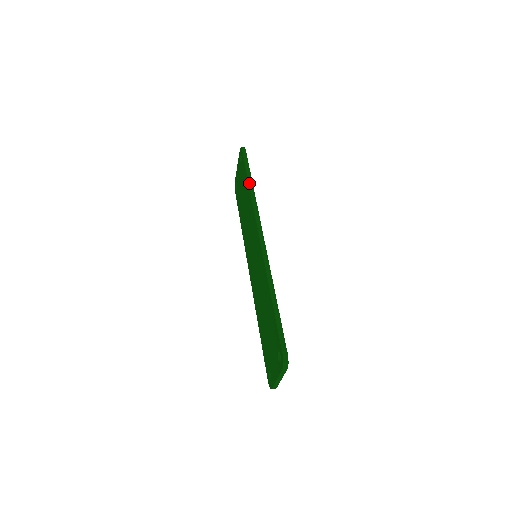
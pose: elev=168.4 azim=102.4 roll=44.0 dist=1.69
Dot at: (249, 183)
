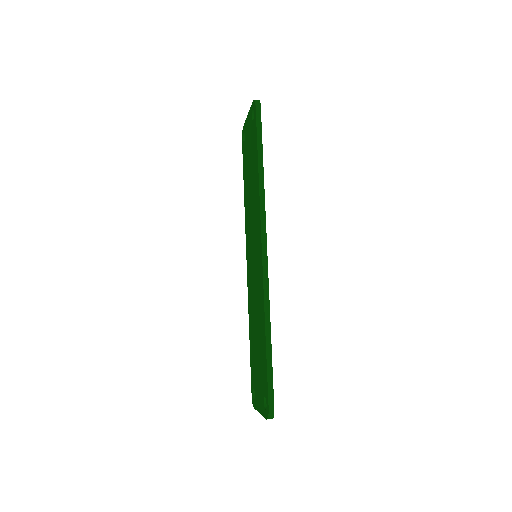
Dot at: (259, 165)
